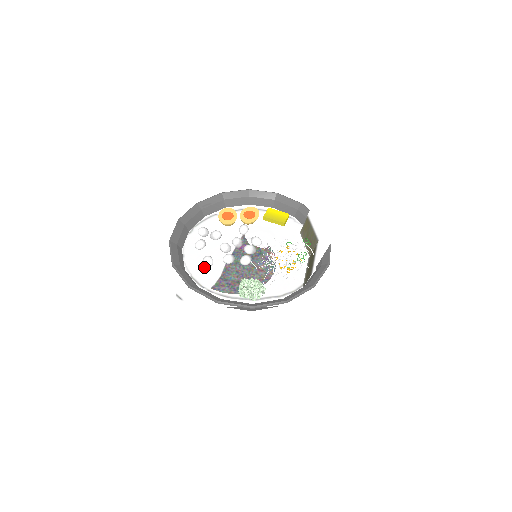
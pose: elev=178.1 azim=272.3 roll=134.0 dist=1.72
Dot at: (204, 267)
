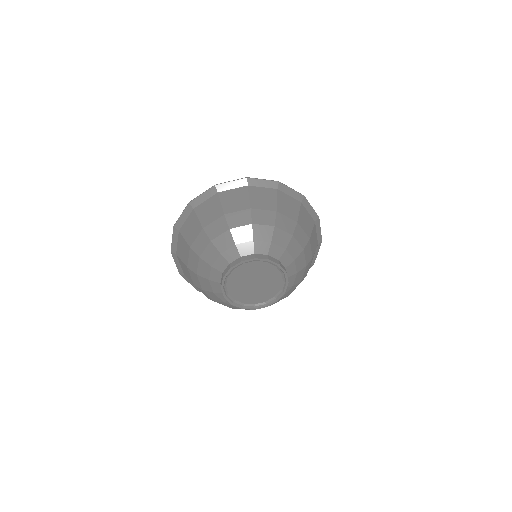
Dot at: occluded
